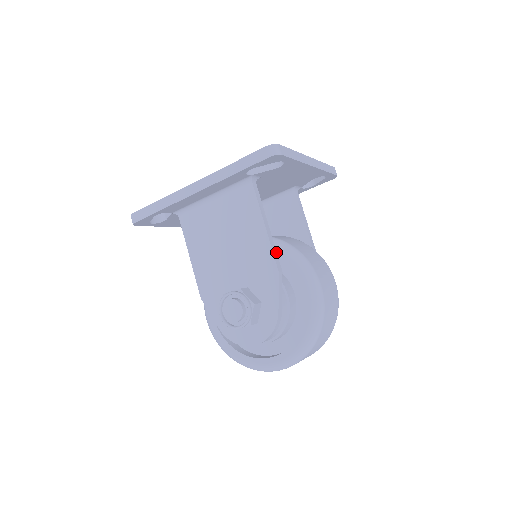
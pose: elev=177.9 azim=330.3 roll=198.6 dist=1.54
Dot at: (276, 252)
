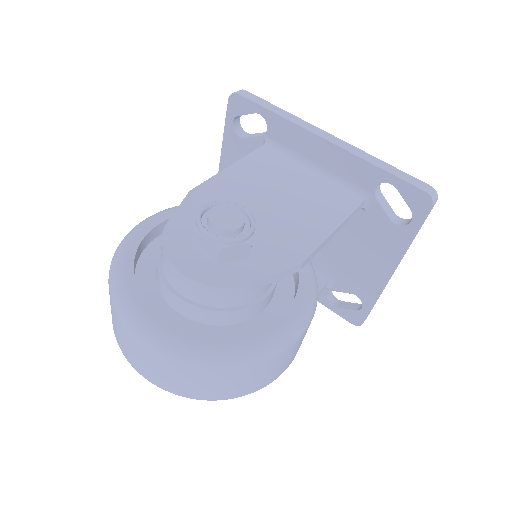
Dot at: occluded
